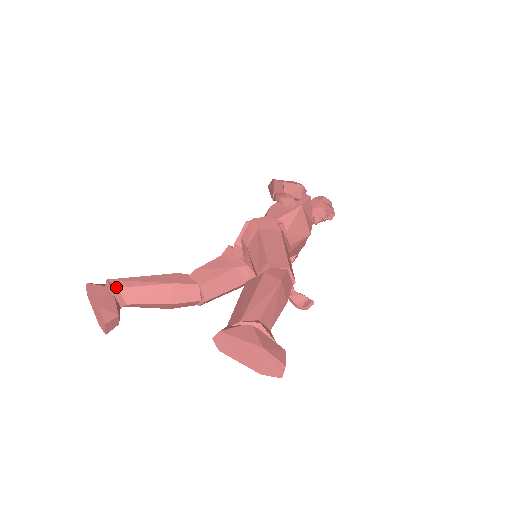
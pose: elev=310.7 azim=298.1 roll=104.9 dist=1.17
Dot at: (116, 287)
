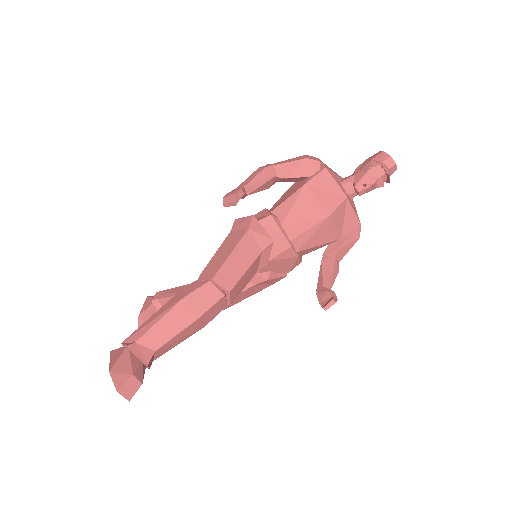
Dot at: (156, 299)
